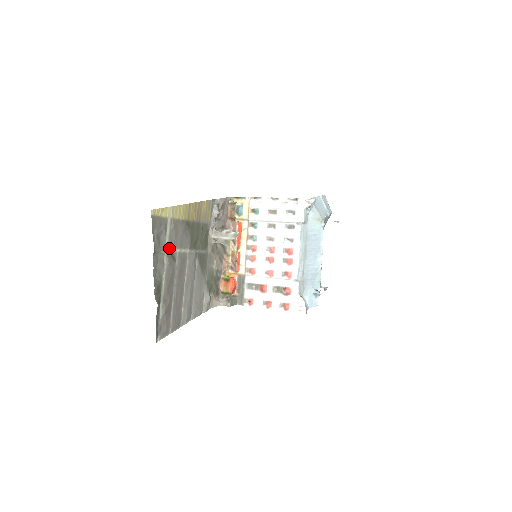
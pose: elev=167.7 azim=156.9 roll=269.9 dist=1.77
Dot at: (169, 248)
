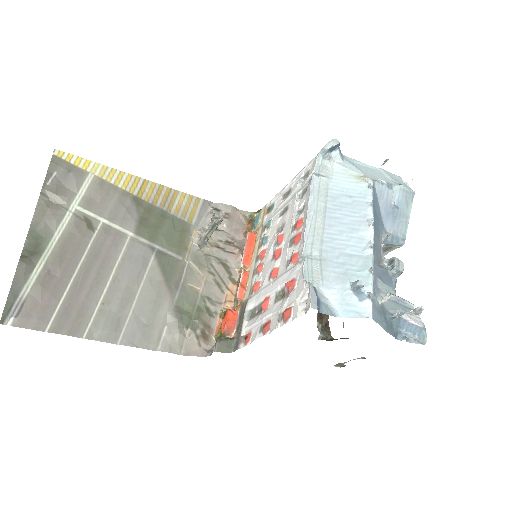
Dot at: (82, 208)
